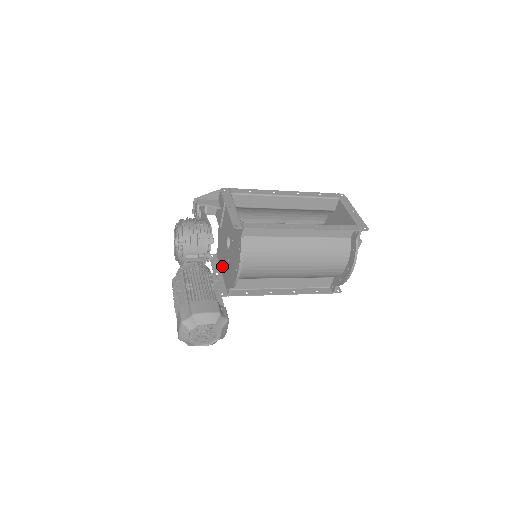
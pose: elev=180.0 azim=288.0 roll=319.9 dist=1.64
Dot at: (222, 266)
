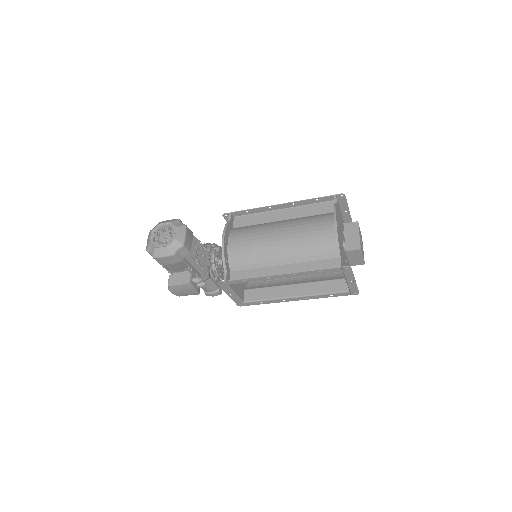
Dot at: (236, 288)
